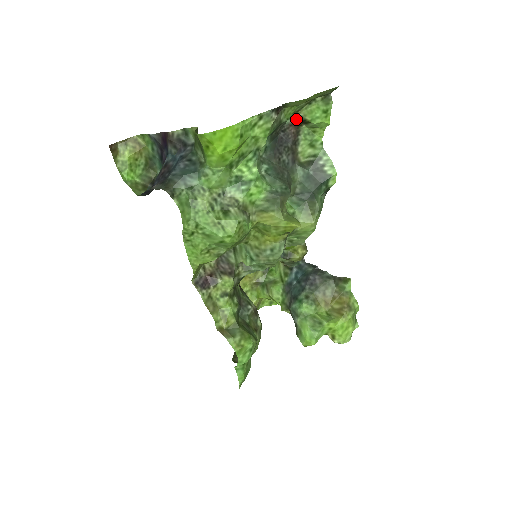
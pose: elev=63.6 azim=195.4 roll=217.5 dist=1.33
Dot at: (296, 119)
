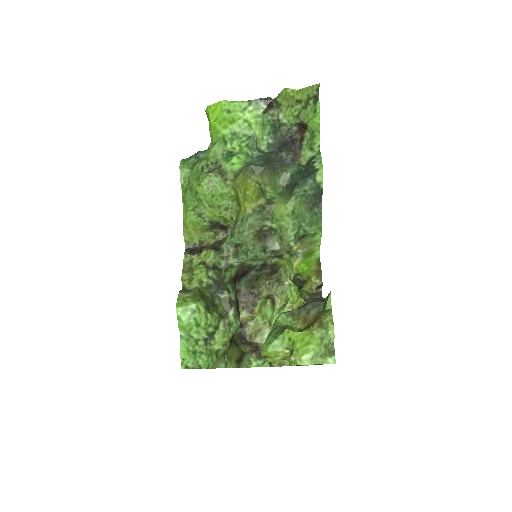
Dot at: (300, 126)
